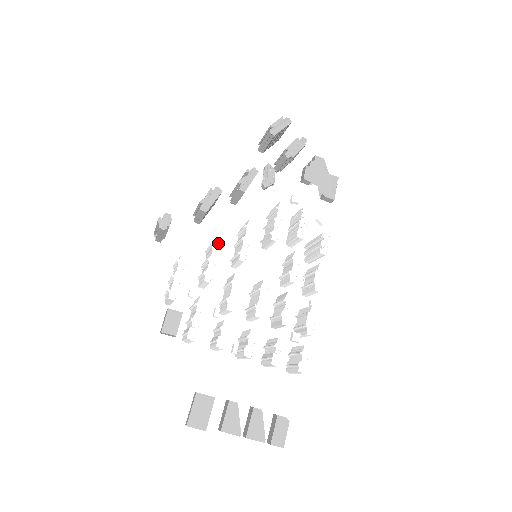
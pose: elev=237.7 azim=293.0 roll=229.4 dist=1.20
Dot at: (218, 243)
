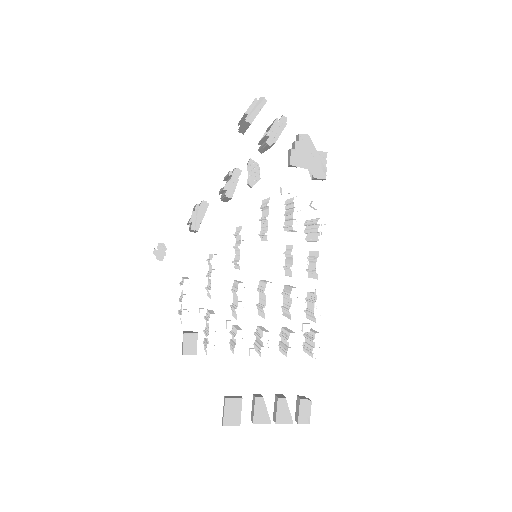
Dot at: (216, 259)
